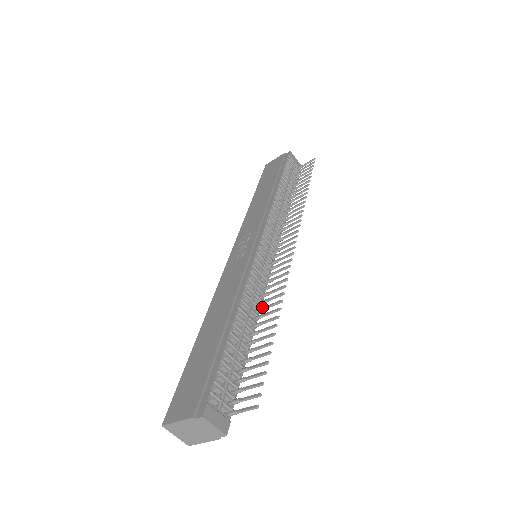
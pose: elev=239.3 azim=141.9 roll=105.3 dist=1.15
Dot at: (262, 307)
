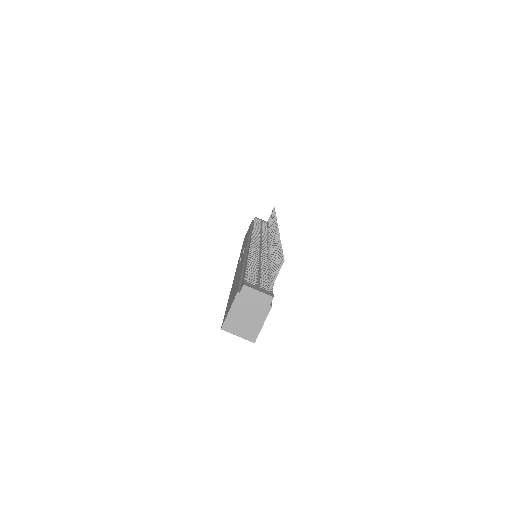
Dot at: (269, 255)
